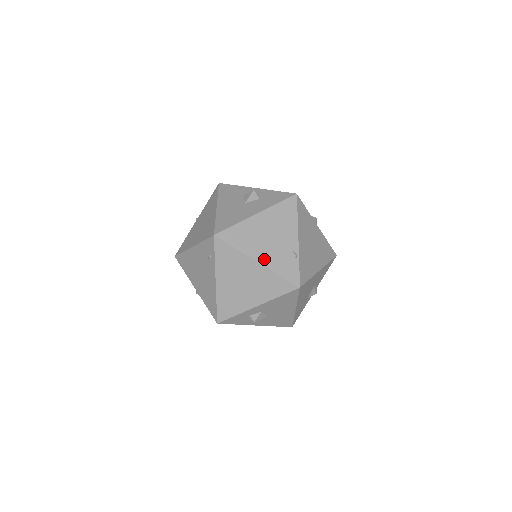
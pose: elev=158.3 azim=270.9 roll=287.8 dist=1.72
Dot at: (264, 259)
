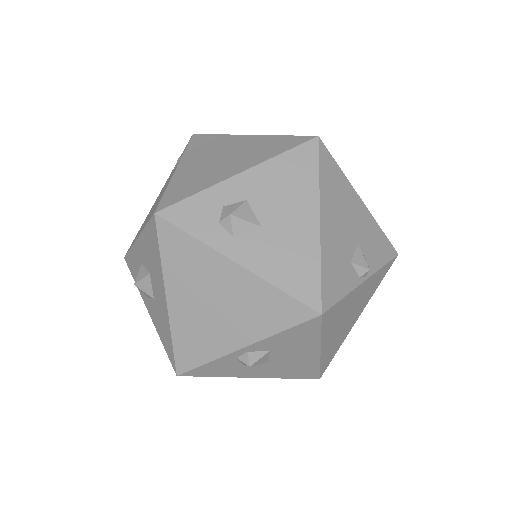
Dot at: occluded
